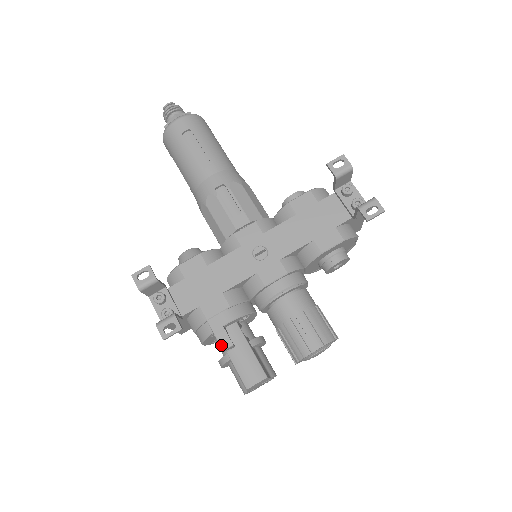
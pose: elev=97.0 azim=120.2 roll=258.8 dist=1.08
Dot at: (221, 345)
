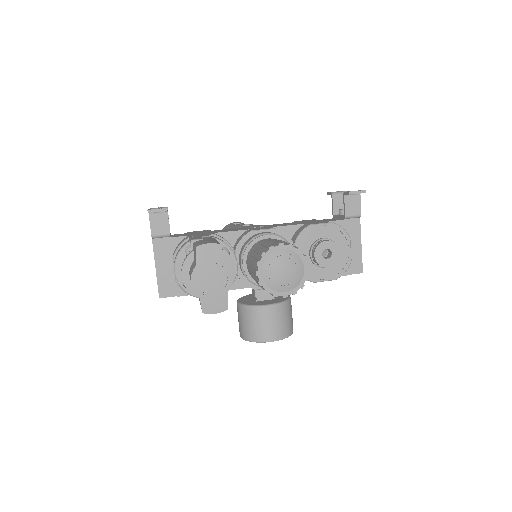
Dot at: (192, 239)
